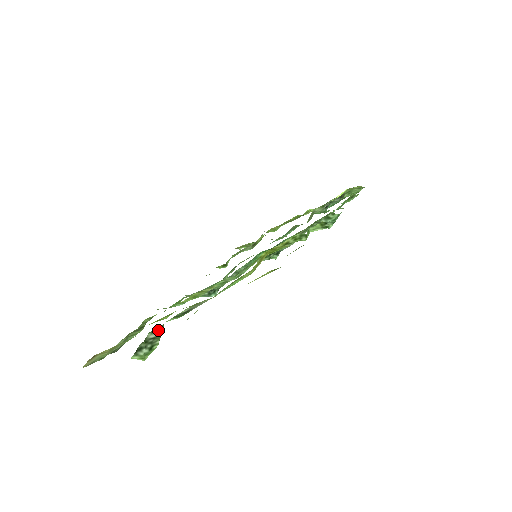
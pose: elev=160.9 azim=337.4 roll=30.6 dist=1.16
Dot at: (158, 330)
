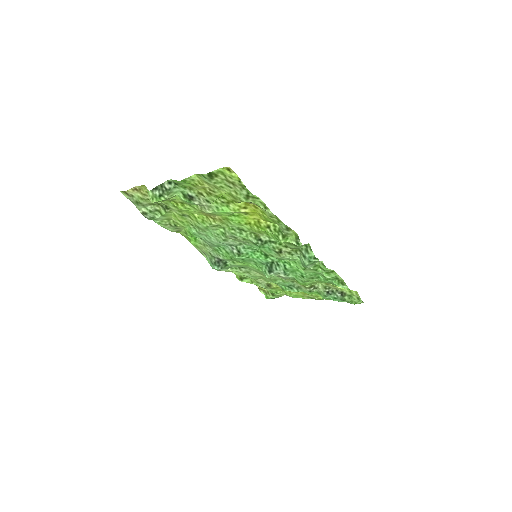
Dot at: (171, 185)
